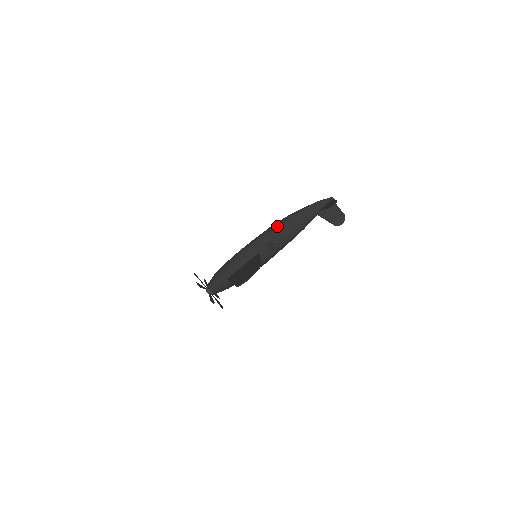
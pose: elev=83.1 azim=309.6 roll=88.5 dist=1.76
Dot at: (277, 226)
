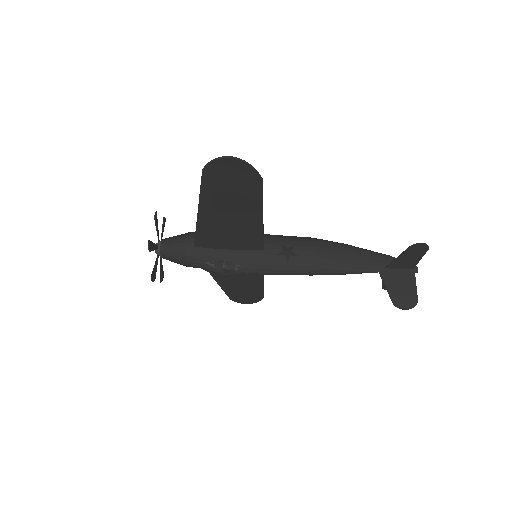
Dot at: (315, 239)
